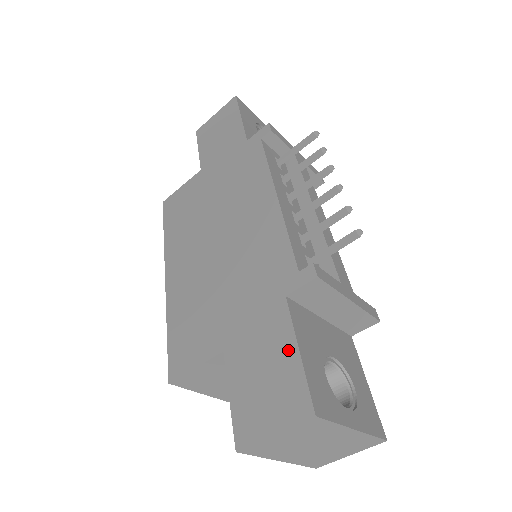
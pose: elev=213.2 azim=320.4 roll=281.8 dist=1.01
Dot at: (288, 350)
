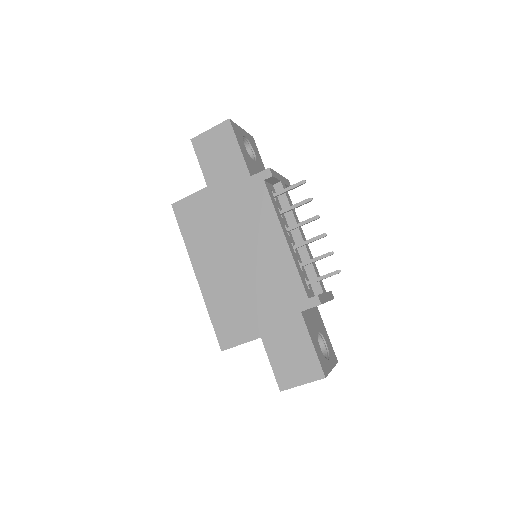
Dot at: (306, 343)
